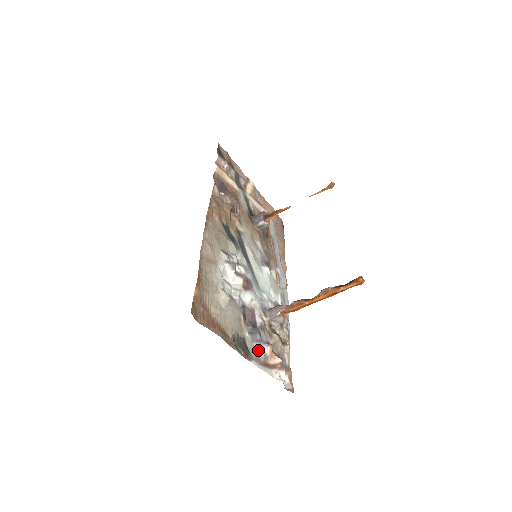
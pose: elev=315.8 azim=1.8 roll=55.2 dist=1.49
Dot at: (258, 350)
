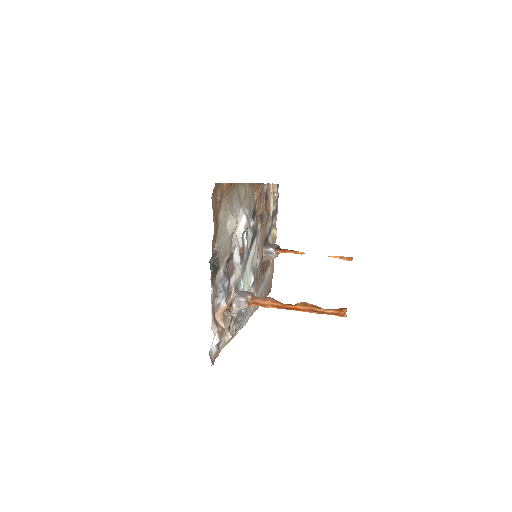
Dot at: (219, 292)
